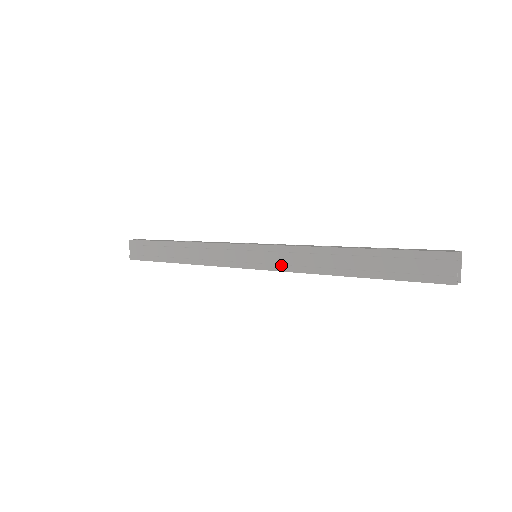
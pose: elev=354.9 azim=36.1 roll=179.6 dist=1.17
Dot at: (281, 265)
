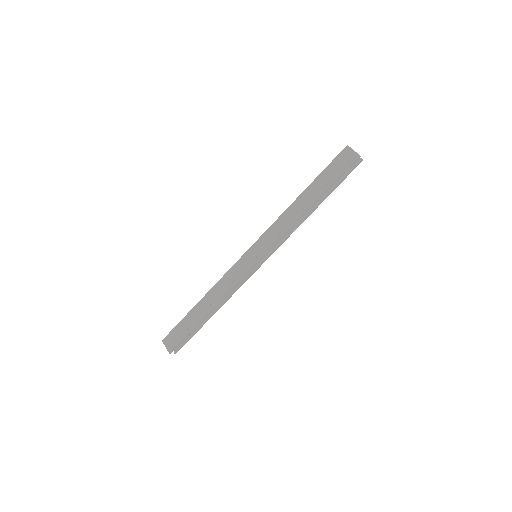
Dot at: (273, 240)
